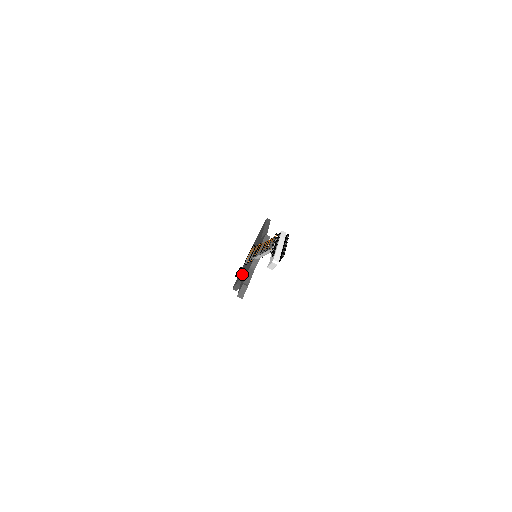
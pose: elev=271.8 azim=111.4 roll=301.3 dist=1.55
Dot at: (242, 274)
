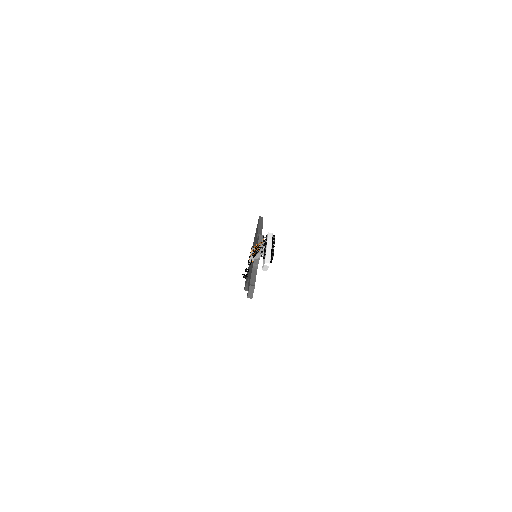
Dot at: (248, 275)
